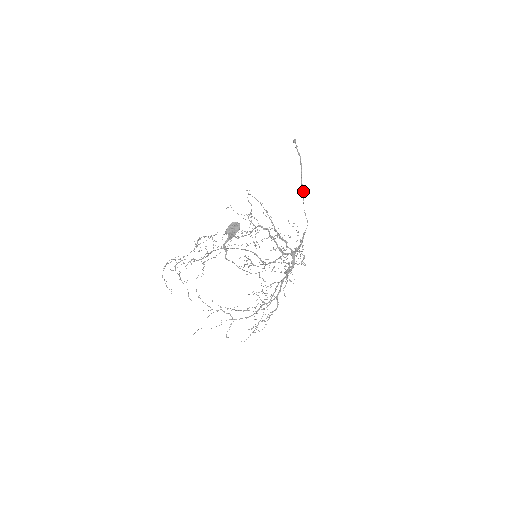
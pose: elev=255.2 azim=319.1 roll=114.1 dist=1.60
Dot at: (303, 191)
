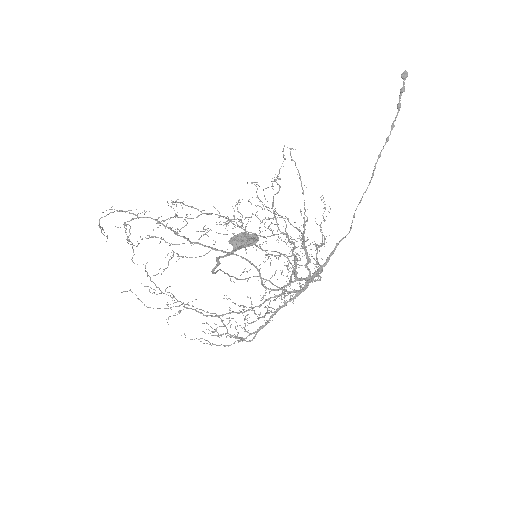
Dot at: (371, 179)
